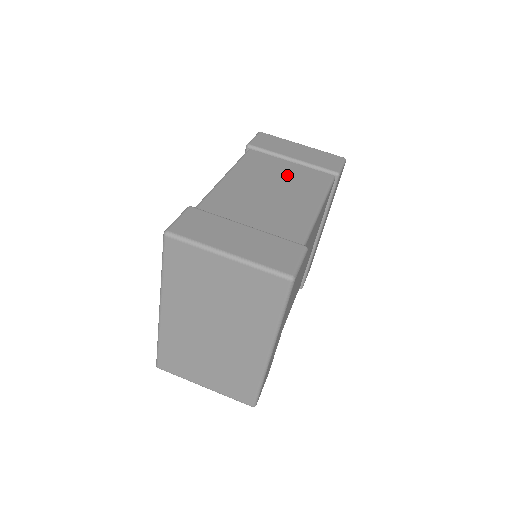
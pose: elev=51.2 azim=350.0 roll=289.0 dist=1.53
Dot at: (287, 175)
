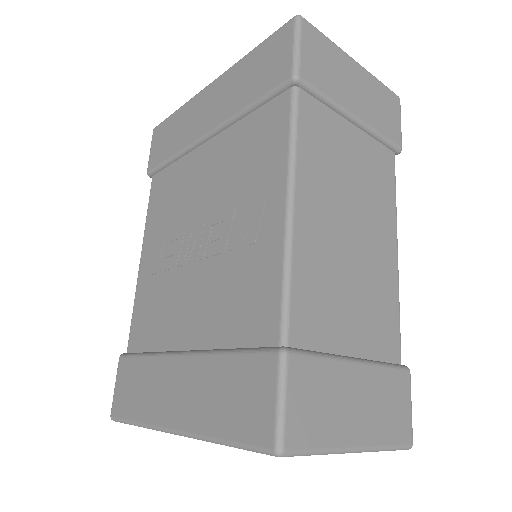
Dot at: (356, 172)
